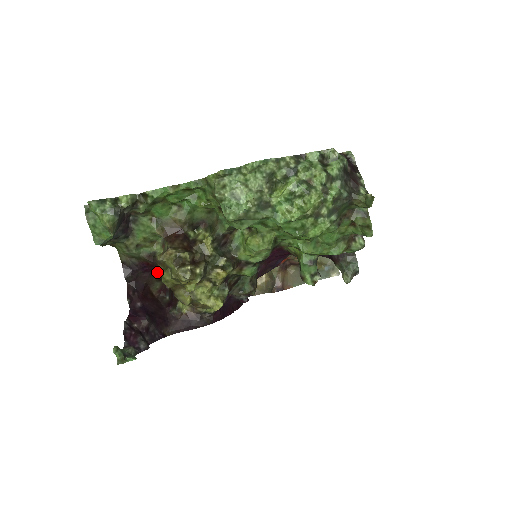
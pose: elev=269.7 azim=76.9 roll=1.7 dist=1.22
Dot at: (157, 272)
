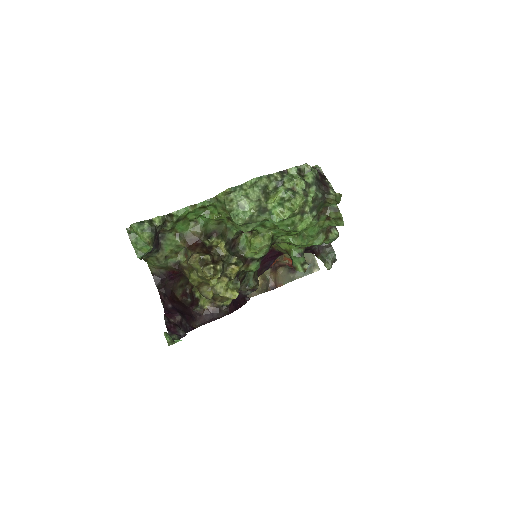
Dot at: (179, 279)
